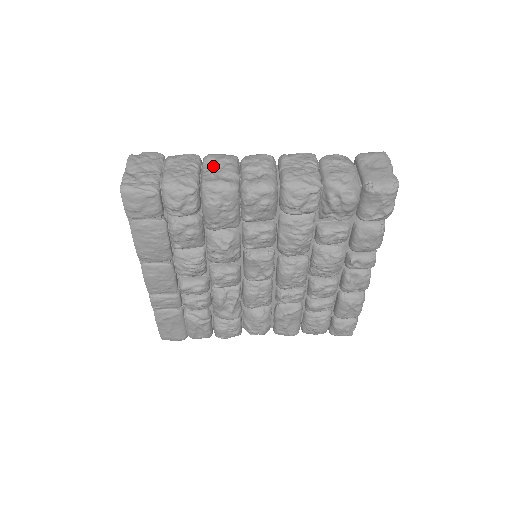
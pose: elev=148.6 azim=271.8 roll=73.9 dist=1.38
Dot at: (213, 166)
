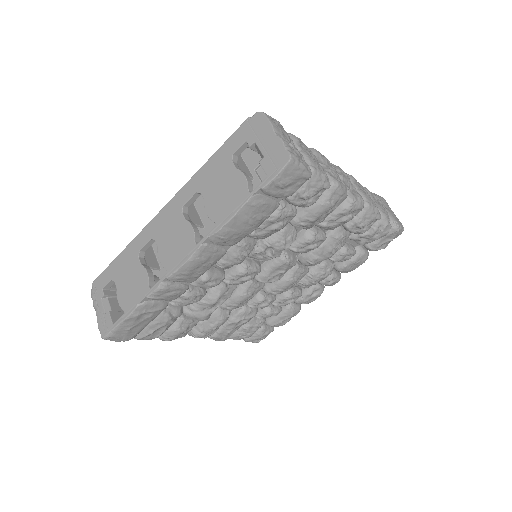
Dot at: (325, 164)
